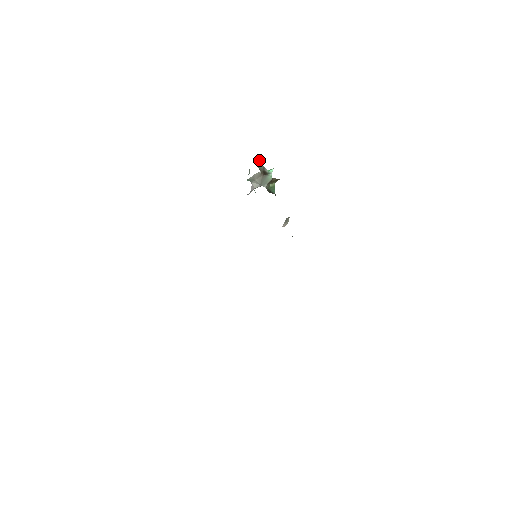
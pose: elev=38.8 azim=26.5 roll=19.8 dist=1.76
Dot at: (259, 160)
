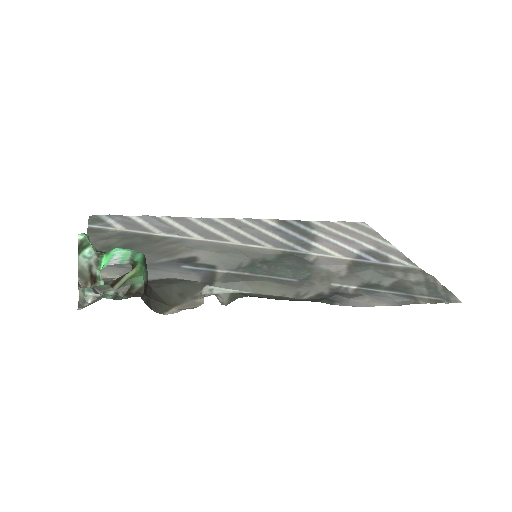
Dot at: occluded
